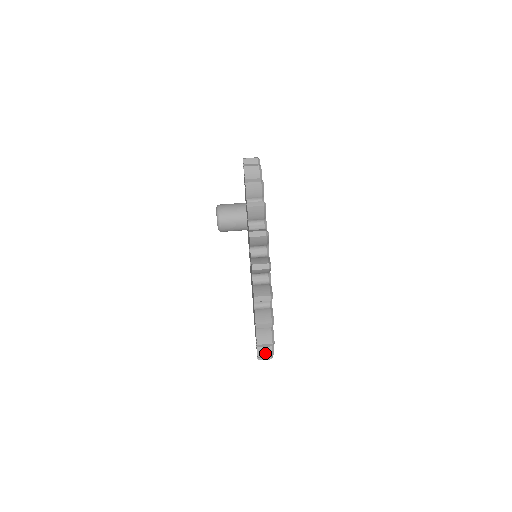
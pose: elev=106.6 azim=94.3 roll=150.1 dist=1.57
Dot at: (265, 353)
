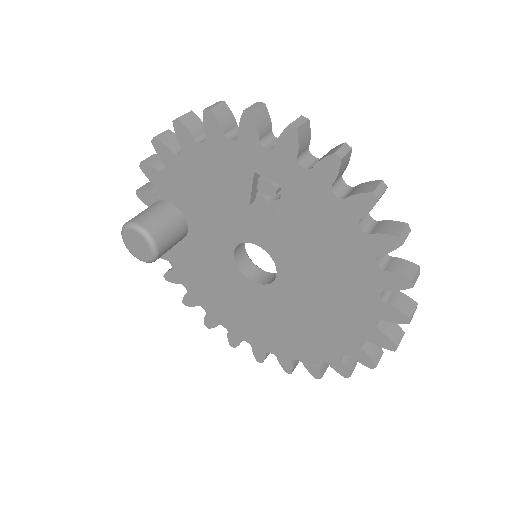
Dot at: (378, 356)
